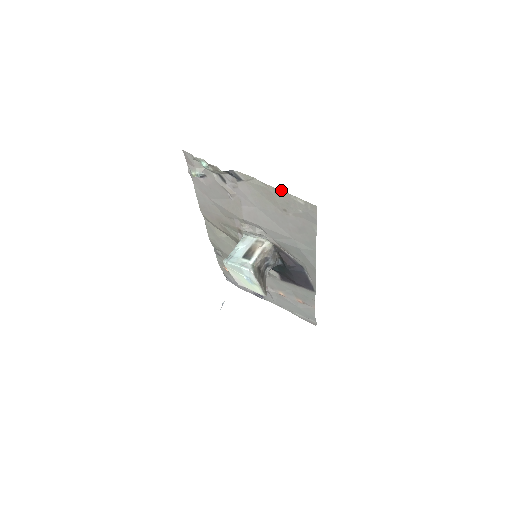
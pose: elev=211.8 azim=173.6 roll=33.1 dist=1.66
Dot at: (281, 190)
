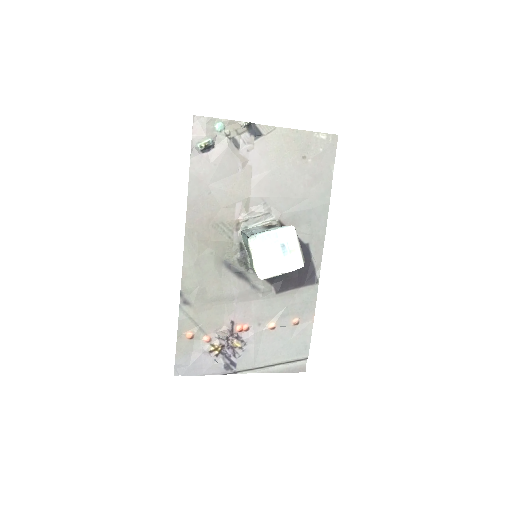
Dot at: (305, 130)
